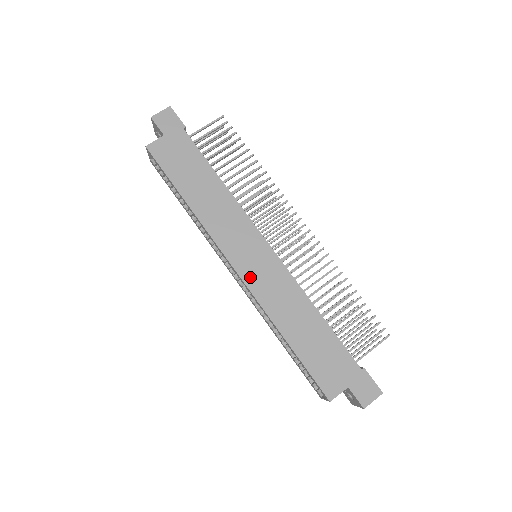
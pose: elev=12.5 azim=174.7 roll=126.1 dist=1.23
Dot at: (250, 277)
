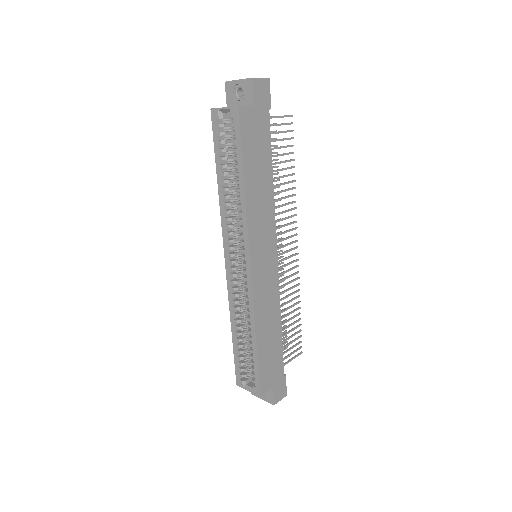
Dot at: (257, 279)
